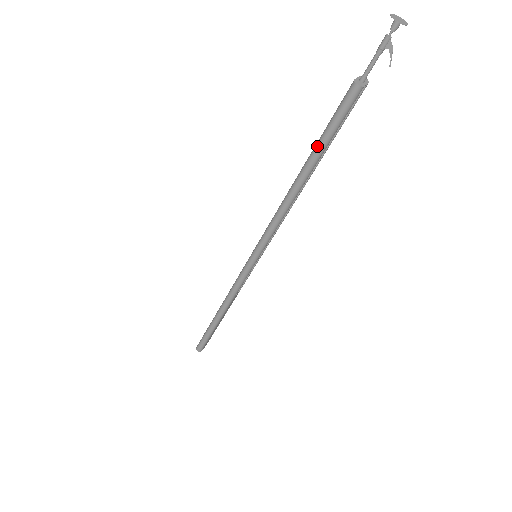
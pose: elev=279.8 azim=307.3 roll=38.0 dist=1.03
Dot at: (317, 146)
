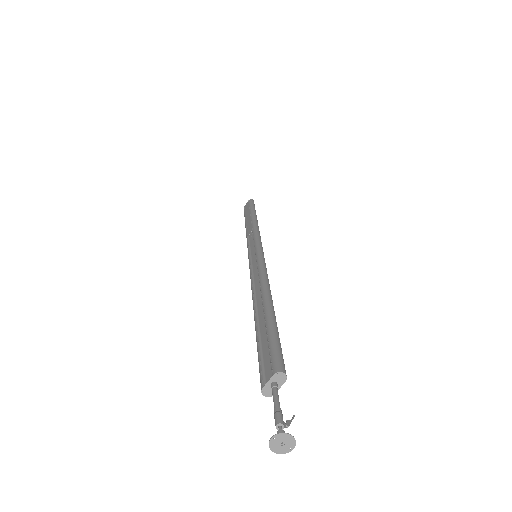
Dot at: (256, 341)
